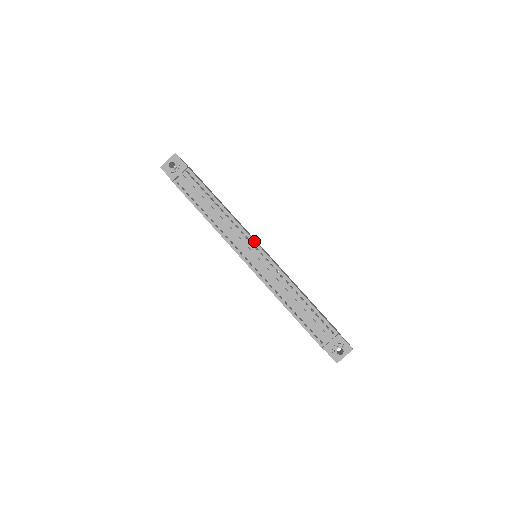
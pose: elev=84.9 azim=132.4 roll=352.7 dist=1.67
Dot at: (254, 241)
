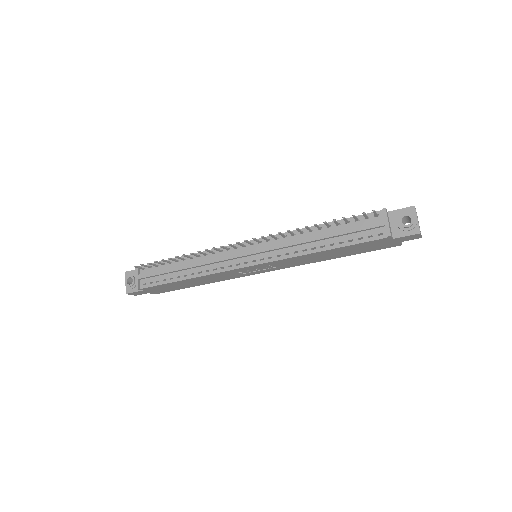
Dot at: (235, 245)
